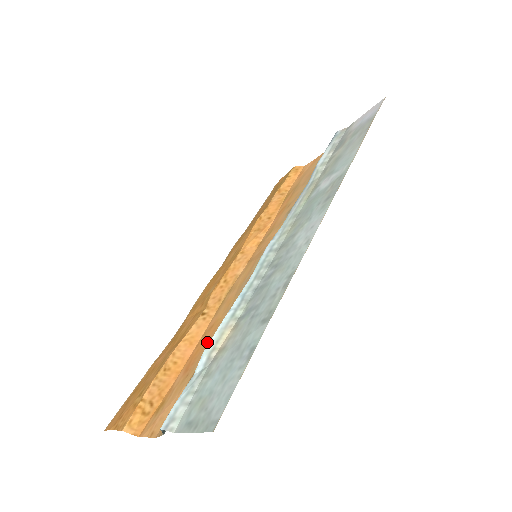
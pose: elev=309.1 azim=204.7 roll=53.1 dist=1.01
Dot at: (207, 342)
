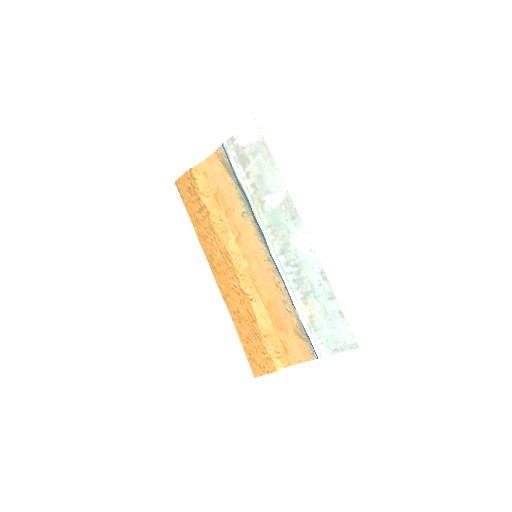
Dot at: (280, 313)
